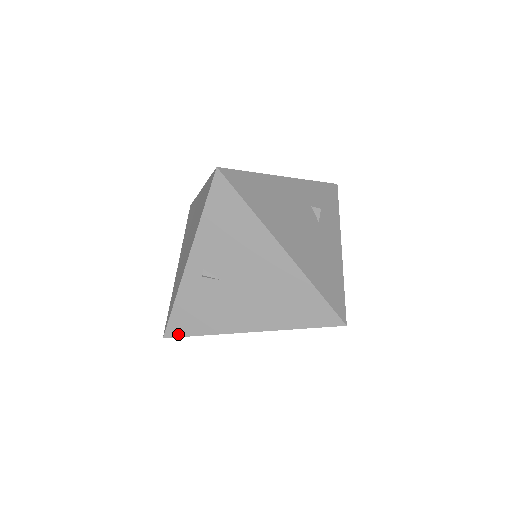
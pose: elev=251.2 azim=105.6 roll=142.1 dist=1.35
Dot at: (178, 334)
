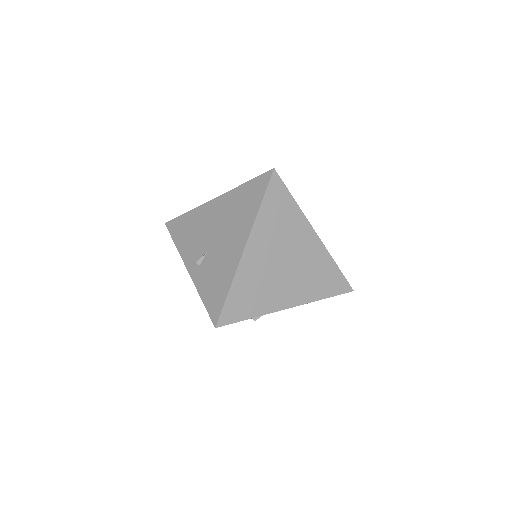
Dot at: (219, 312)
